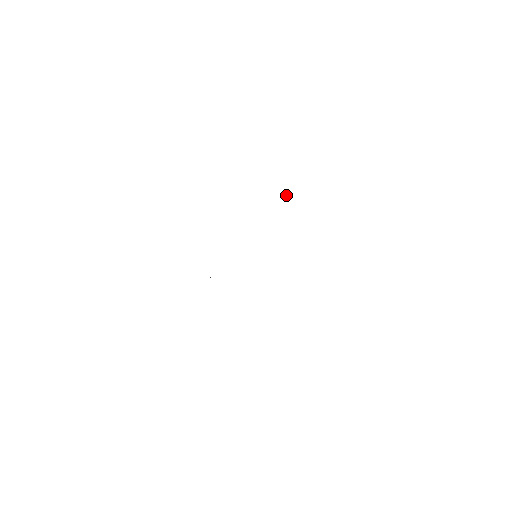
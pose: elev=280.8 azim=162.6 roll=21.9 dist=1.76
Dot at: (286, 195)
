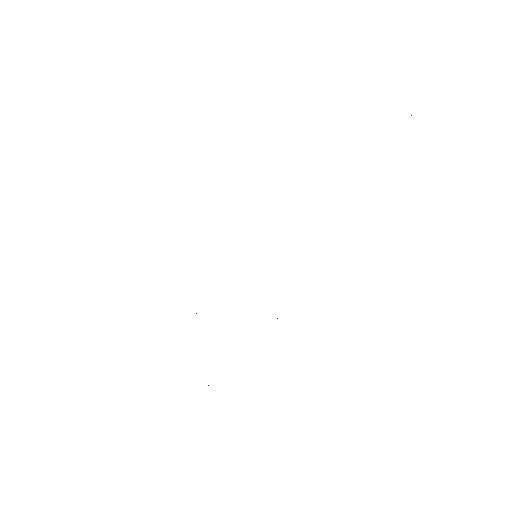
Dot at: occluded
